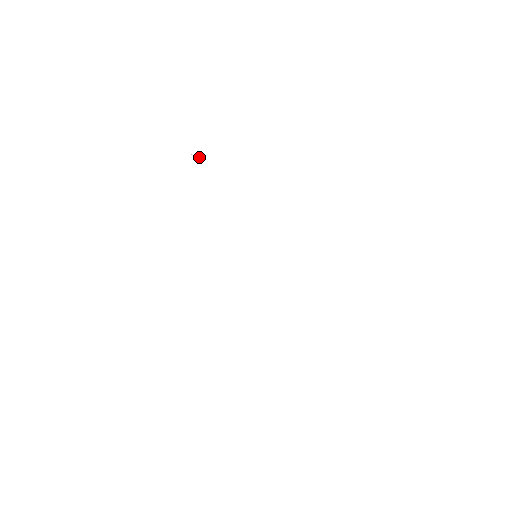
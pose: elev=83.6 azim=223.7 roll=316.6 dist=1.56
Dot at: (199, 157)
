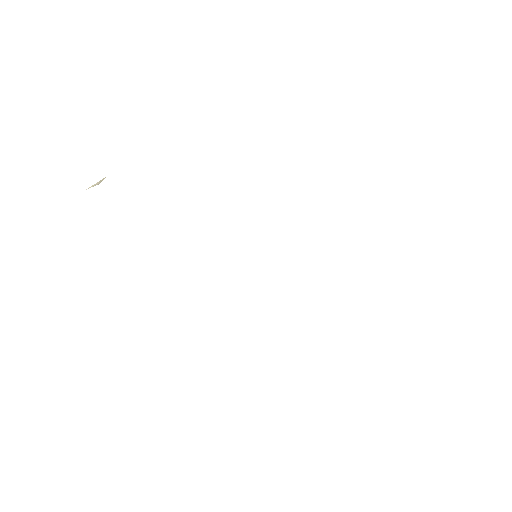
Dot at: (97, 183)
